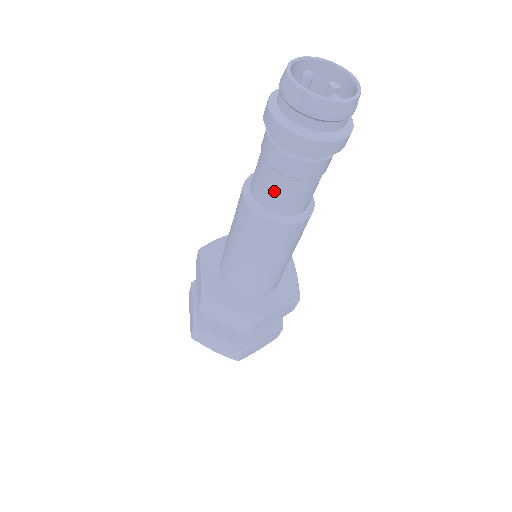
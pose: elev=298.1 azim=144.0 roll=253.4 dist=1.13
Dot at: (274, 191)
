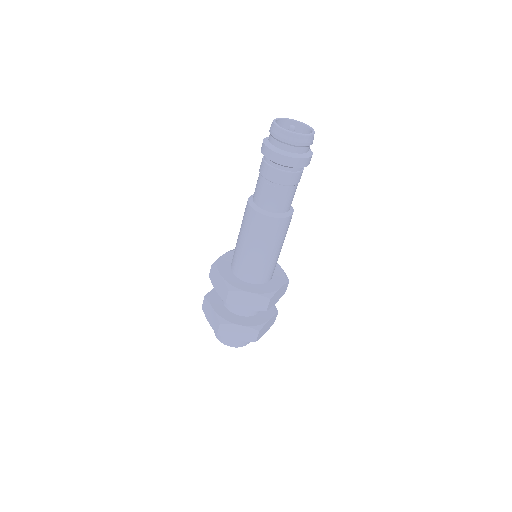
Dot at: (258, 188)
